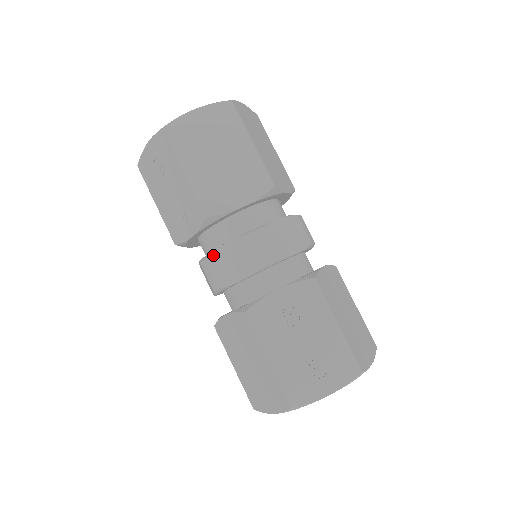
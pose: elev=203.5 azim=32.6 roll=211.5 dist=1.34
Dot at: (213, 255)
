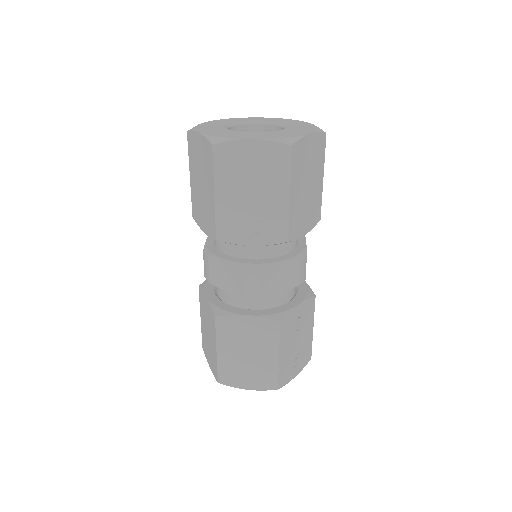
Dot at: (266, 268)
